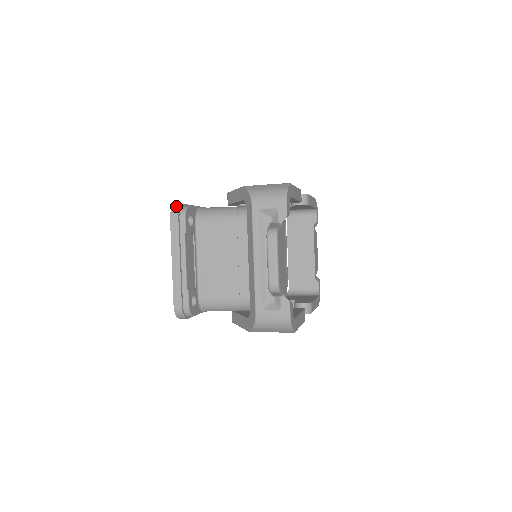
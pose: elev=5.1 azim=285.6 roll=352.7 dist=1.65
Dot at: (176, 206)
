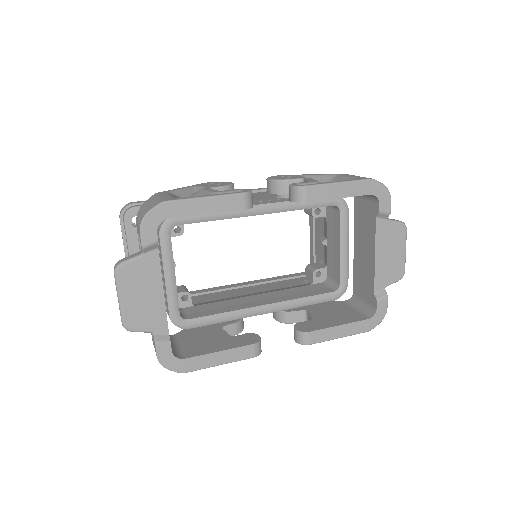
Dot at: (124, 206)
